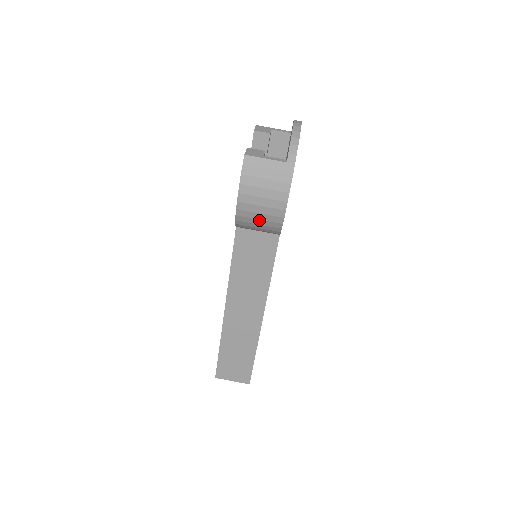
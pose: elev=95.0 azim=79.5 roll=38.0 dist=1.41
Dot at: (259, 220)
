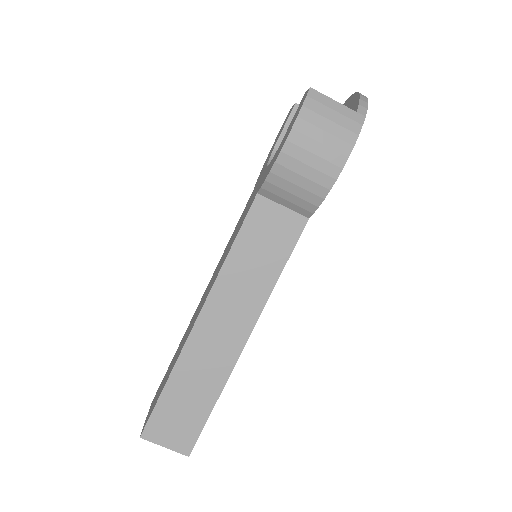
Dot at: (302, 177)
